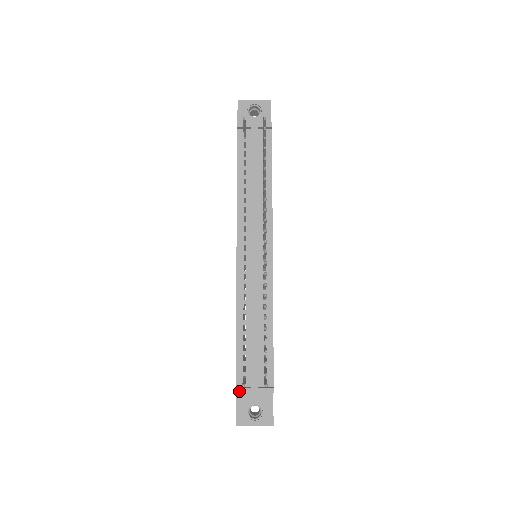
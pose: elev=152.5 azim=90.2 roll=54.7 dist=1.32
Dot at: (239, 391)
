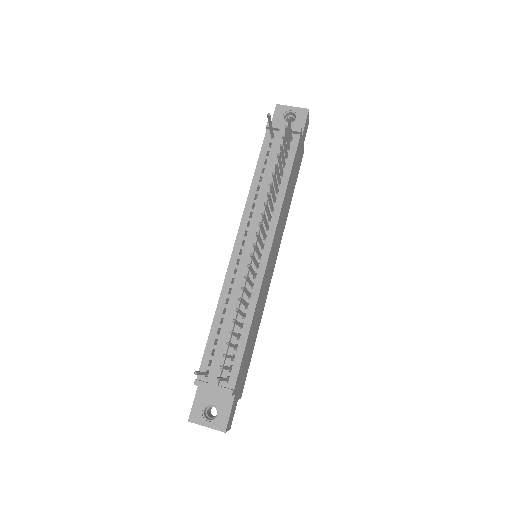
Dot at: (197, 383)
